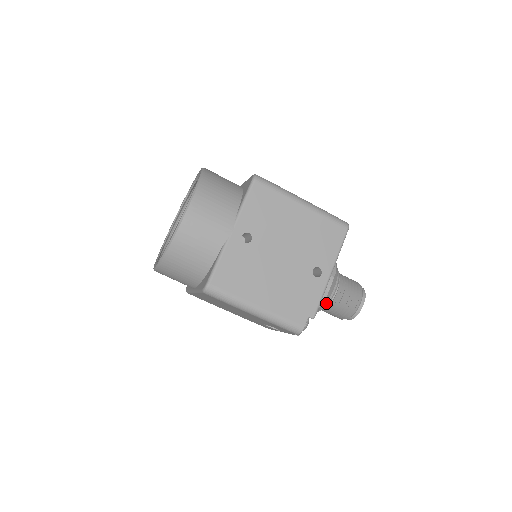
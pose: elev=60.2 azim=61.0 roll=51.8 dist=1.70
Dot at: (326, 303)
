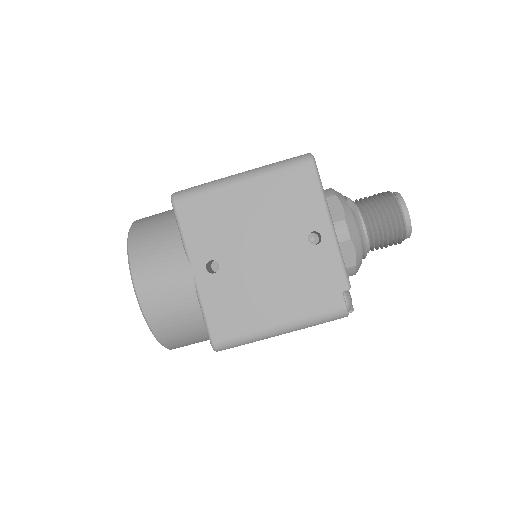
Dot at: (363, 248)
